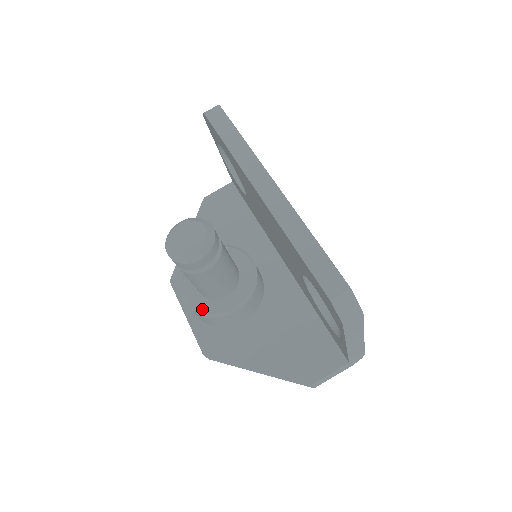
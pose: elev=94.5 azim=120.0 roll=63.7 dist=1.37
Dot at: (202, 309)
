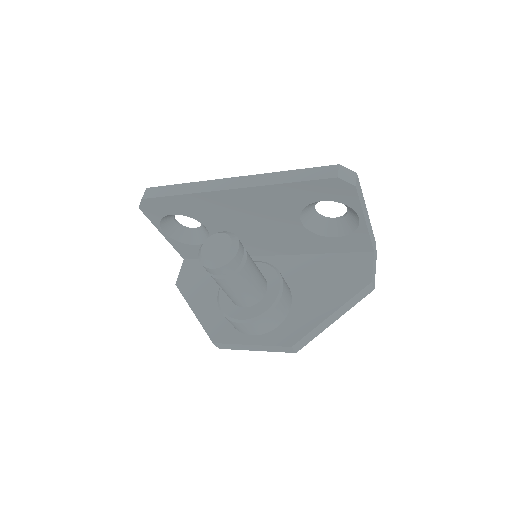
Dot at: (261, 312)
